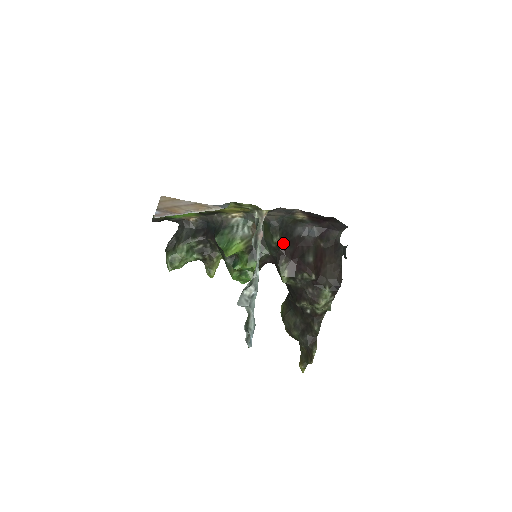
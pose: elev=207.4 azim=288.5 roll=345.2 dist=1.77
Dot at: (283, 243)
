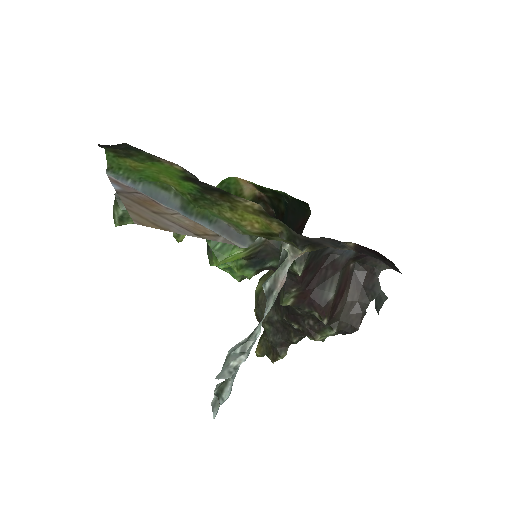
Dot at: (305, 271)
